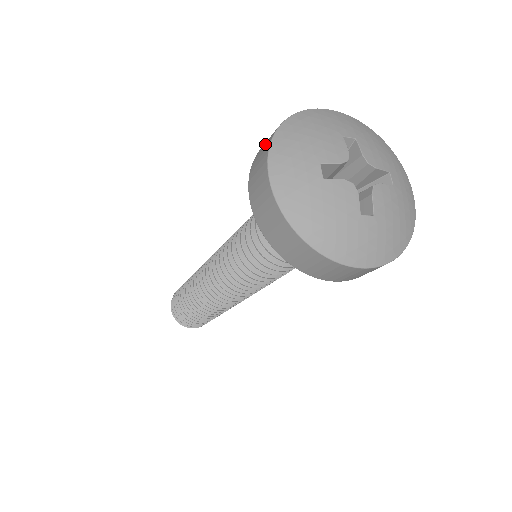
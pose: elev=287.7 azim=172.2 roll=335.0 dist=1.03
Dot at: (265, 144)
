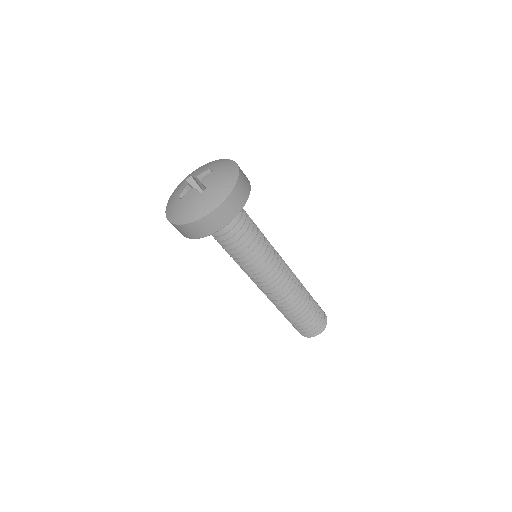
Dot at: occluded
